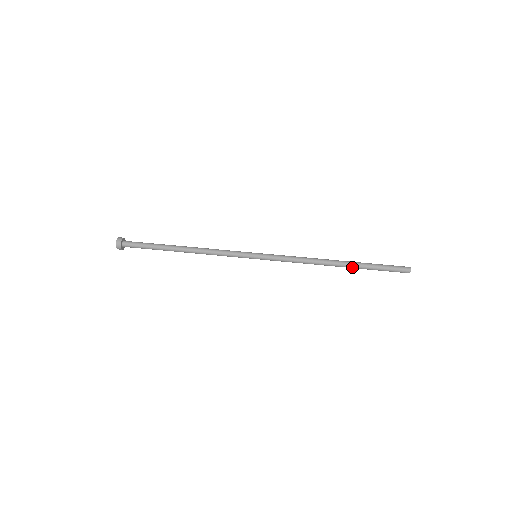
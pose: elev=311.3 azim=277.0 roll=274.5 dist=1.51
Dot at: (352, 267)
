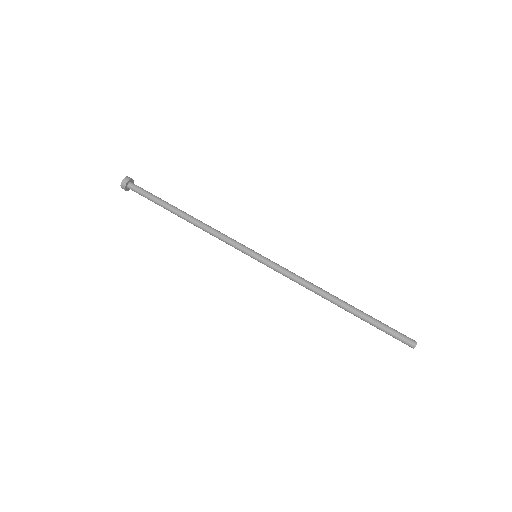
Dot at: occluded
